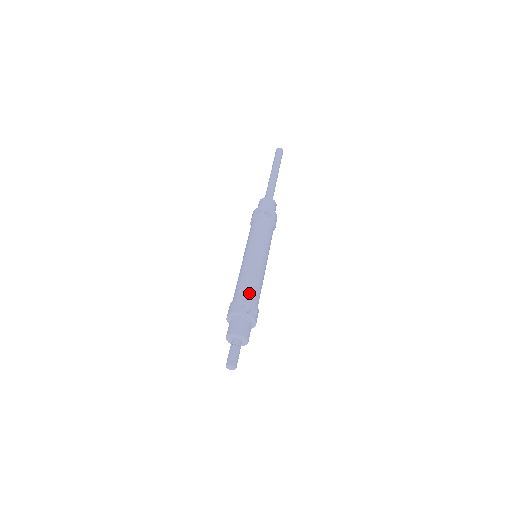
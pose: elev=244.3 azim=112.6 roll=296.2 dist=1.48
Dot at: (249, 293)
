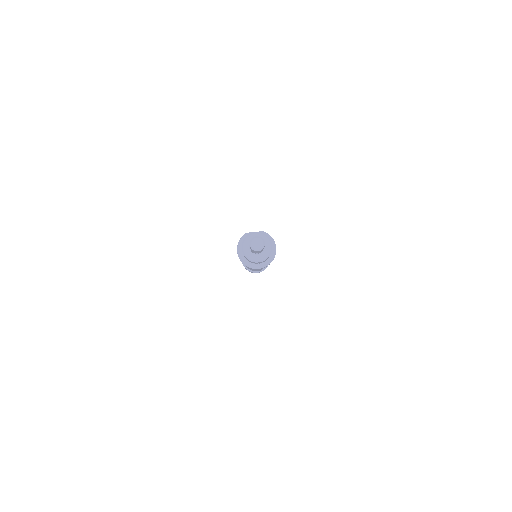
Dot at: occluded
